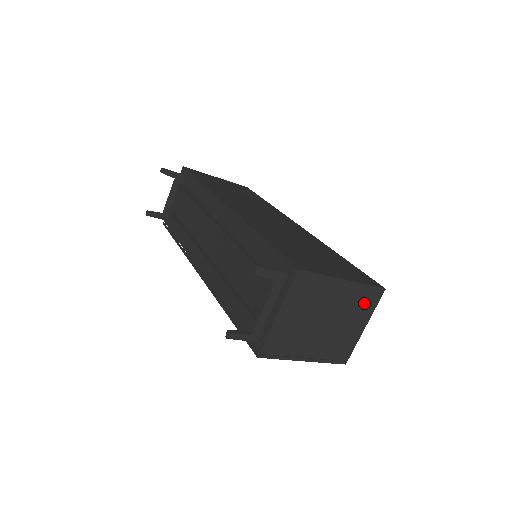
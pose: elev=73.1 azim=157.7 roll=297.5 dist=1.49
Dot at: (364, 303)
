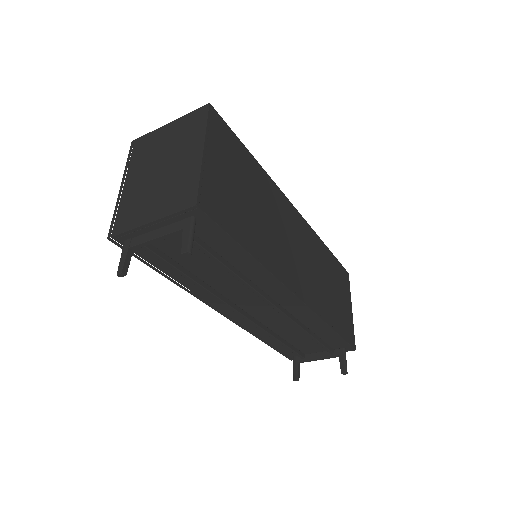
Dot at: occluded
